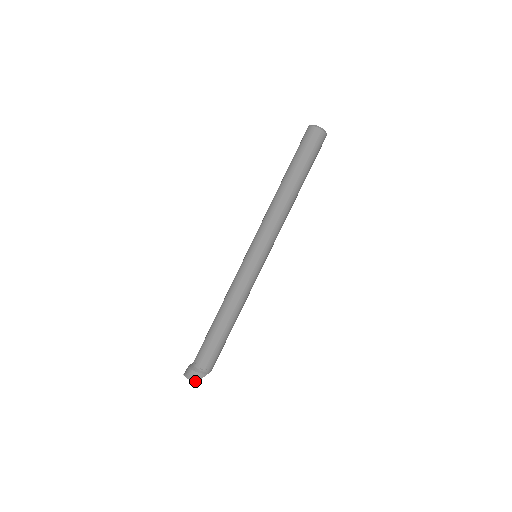
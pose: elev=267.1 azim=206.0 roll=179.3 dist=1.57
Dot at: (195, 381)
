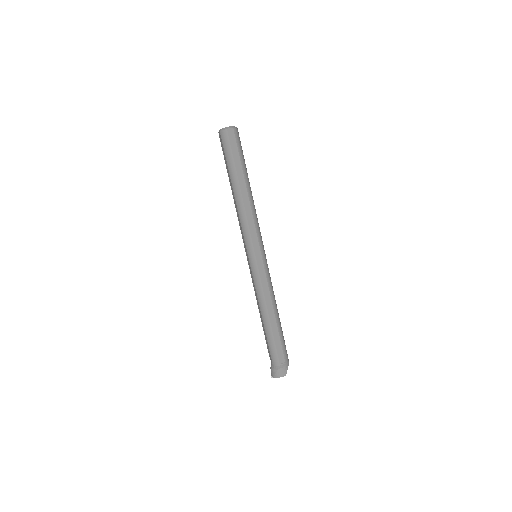
Dot at: (285, 375)
